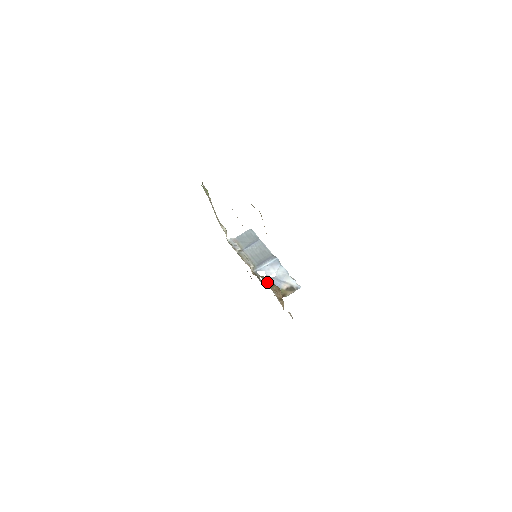
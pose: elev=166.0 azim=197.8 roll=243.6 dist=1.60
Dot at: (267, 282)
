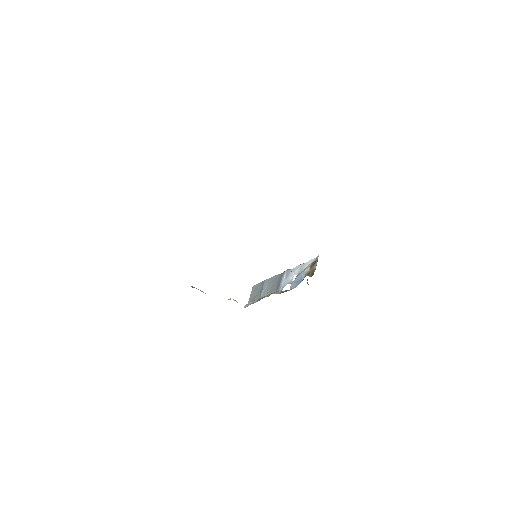
Dot at: occluded
